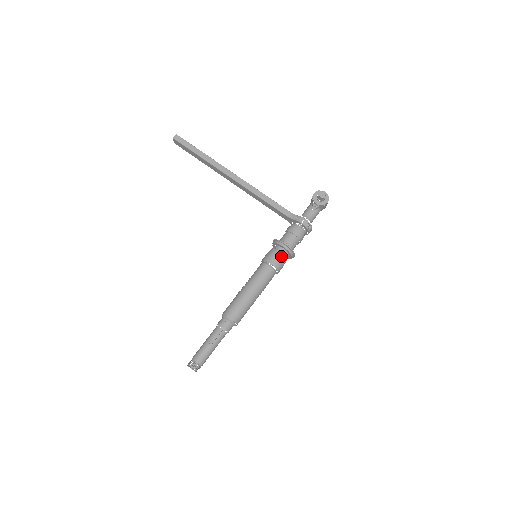
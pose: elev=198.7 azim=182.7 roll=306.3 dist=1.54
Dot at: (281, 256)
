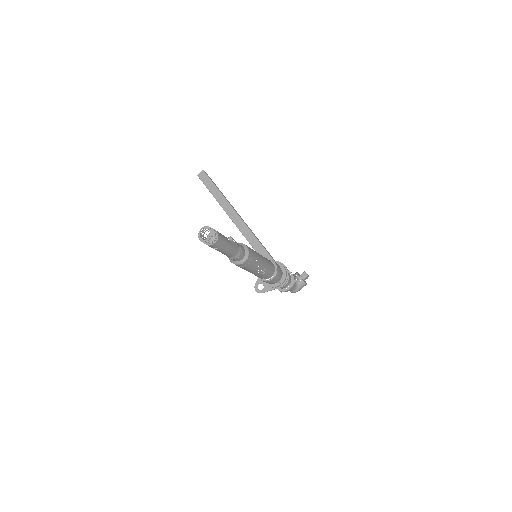
Dot at: occluded
